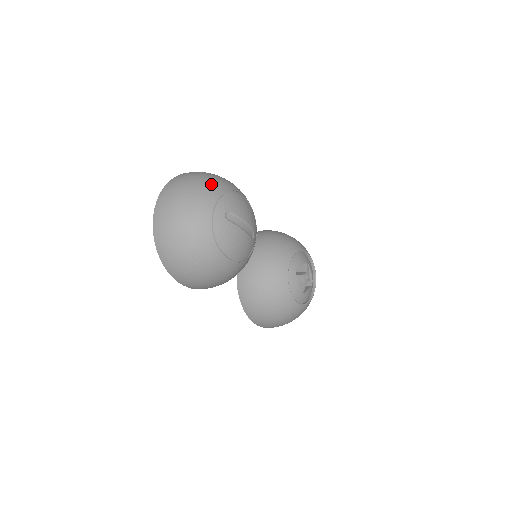
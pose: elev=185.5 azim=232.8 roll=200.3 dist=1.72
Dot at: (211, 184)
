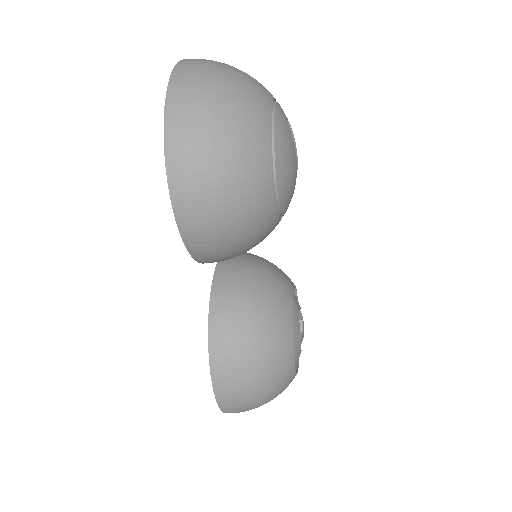
Dot at: occluded
